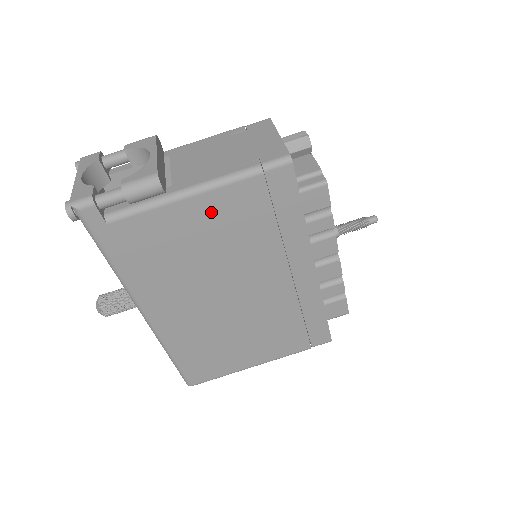
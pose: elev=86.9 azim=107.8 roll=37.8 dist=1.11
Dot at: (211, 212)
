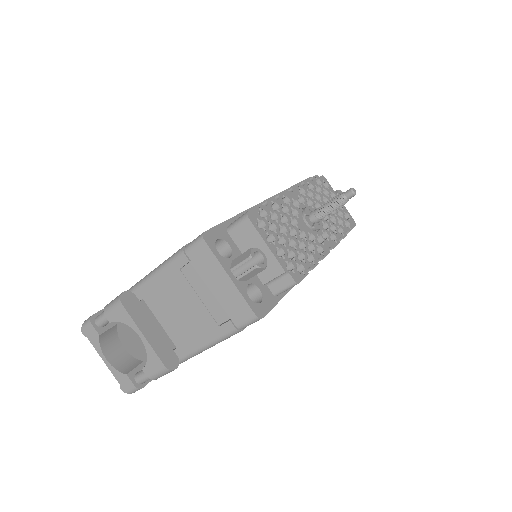
Dot at: occluded
